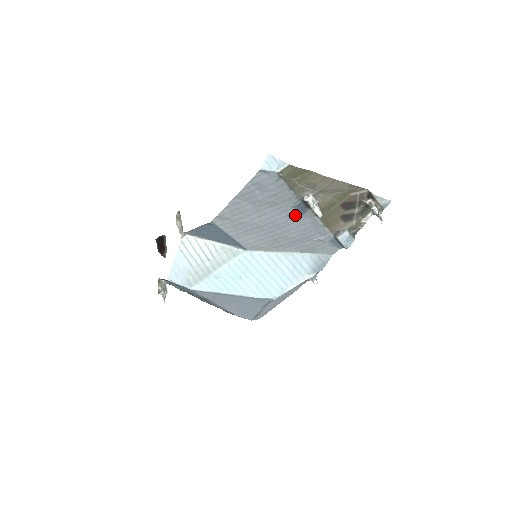
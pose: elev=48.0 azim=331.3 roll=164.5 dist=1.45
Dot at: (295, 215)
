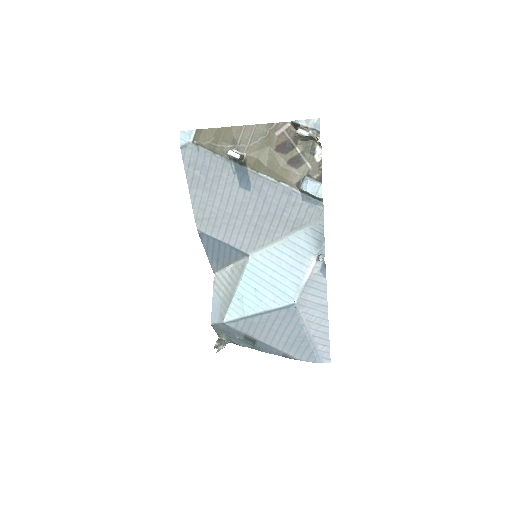
Dot at: (245, 183)
